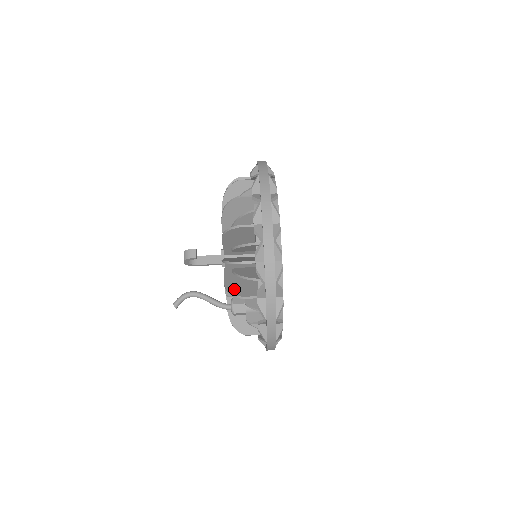
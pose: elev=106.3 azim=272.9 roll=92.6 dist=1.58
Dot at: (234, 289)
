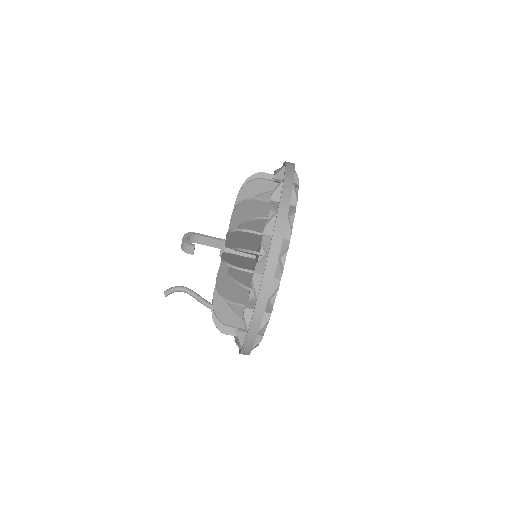
Dot at: occluded
